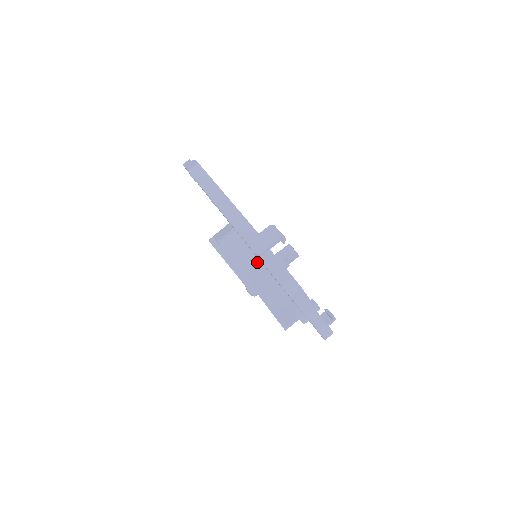
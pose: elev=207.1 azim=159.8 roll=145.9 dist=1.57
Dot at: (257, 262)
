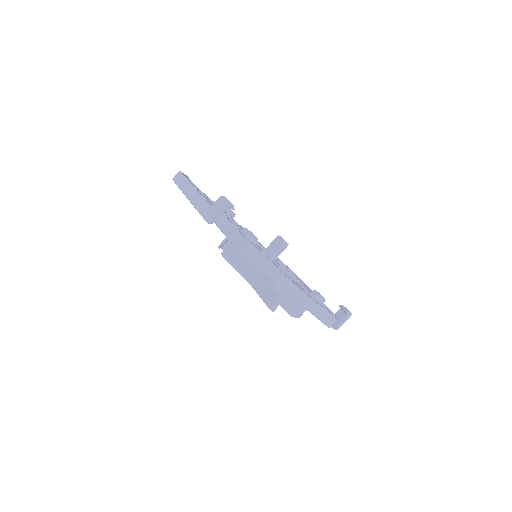
Dot at: occluded
